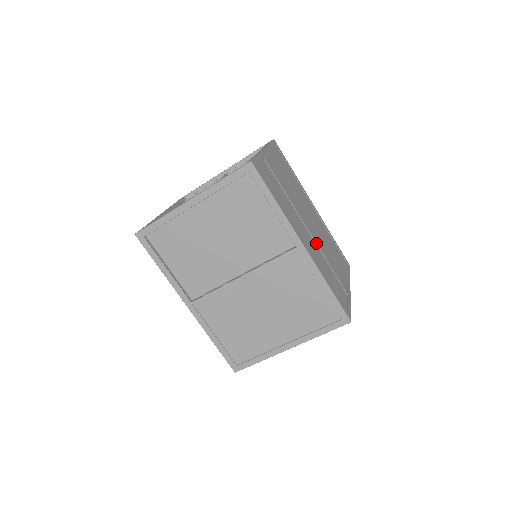
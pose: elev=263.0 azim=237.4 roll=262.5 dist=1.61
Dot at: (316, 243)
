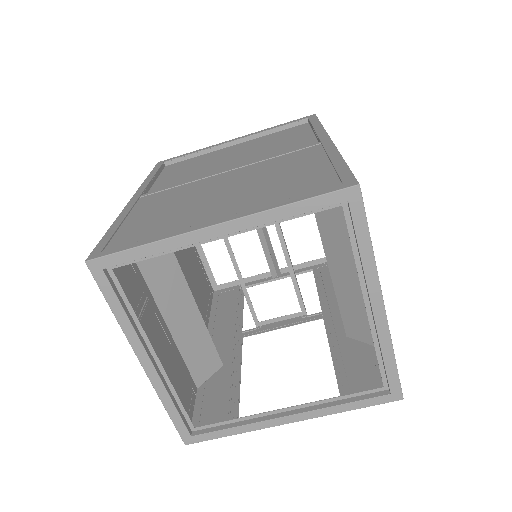
Dot at: occluded
